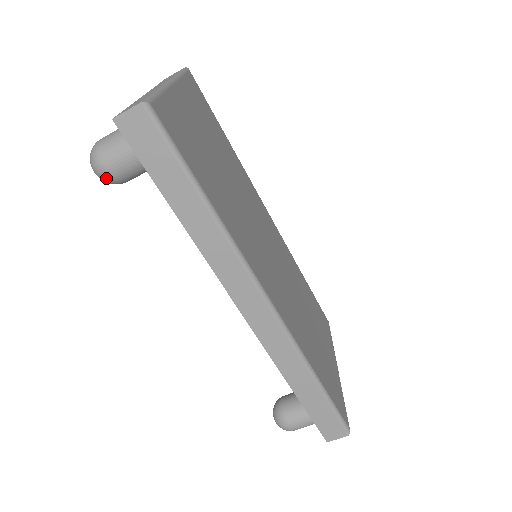
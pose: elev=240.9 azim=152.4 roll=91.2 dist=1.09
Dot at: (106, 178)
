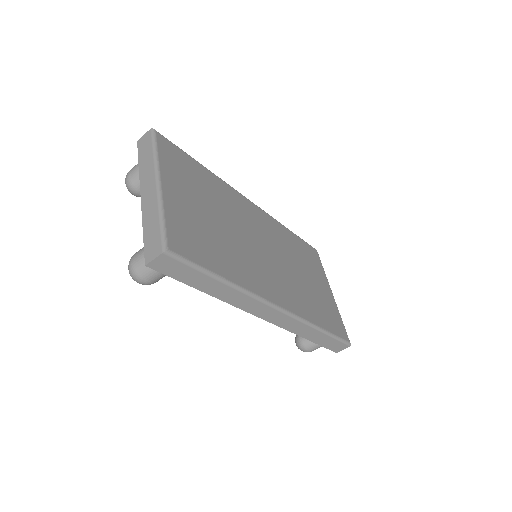
Dot at: occluded
